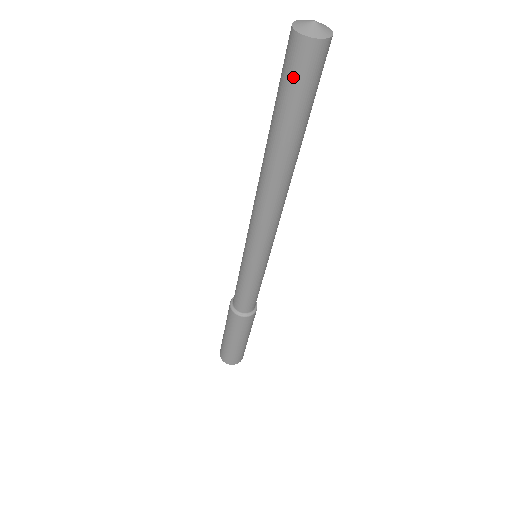
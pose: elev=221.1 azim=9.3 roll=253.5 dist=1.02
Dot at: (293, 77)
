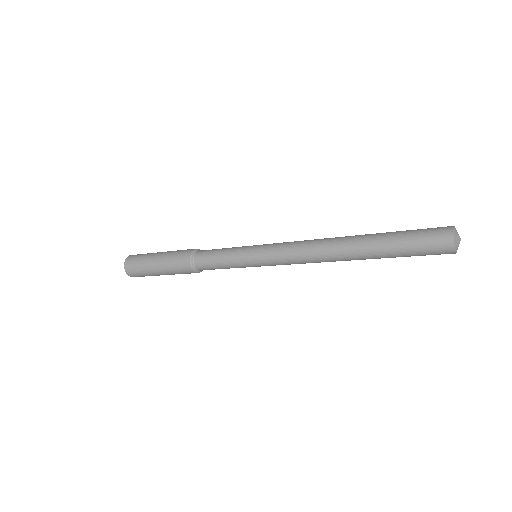
Dot at: (425, 252)
